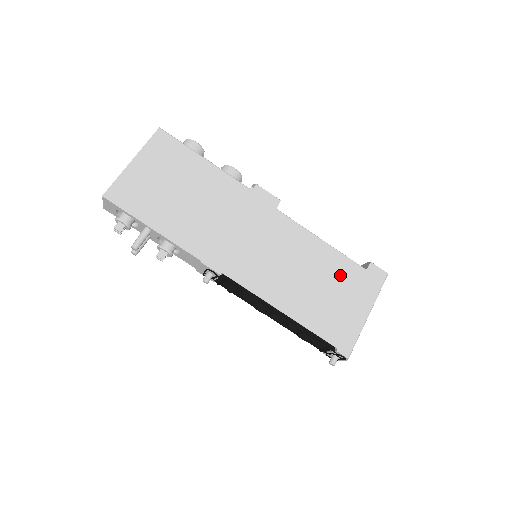
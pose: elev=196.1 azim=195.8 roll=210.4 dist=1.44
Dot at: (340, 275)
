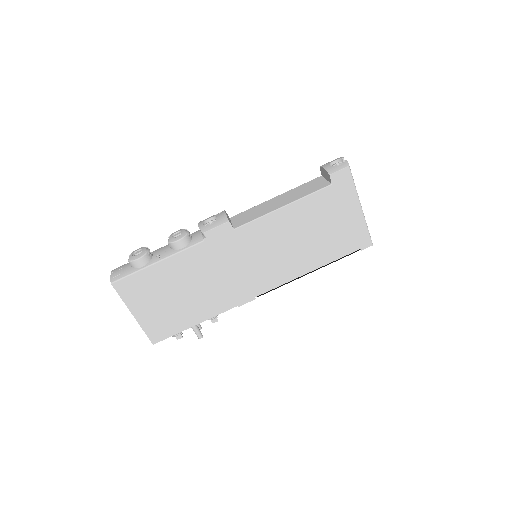
Dot at: (319, 211)
